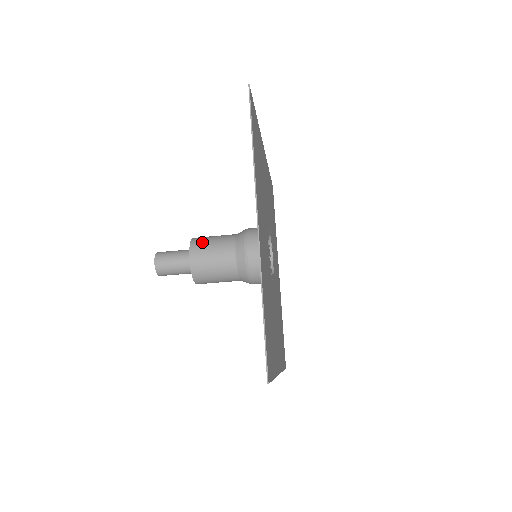
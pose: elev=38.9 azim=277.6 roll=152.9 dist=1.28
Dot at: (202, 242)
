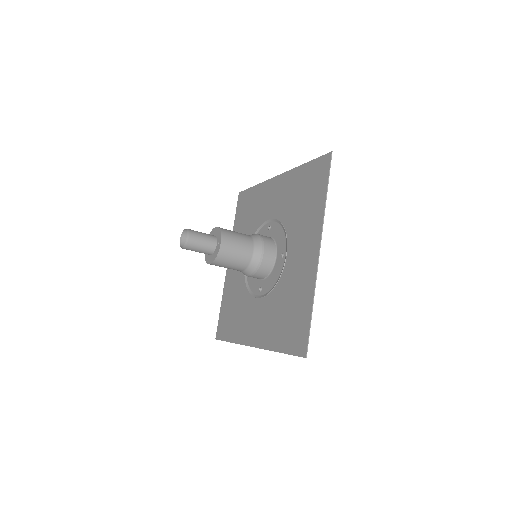
Dot at: (230, 235)
